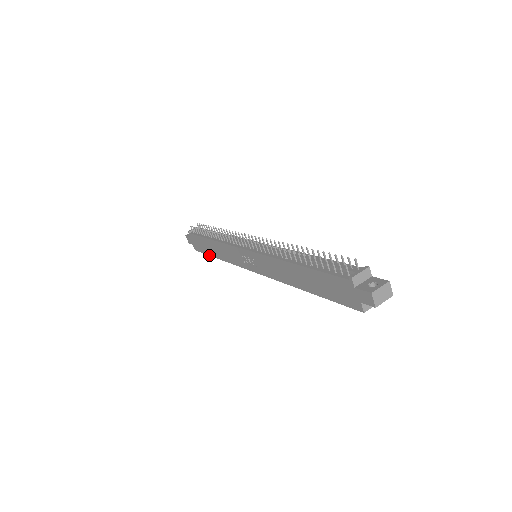
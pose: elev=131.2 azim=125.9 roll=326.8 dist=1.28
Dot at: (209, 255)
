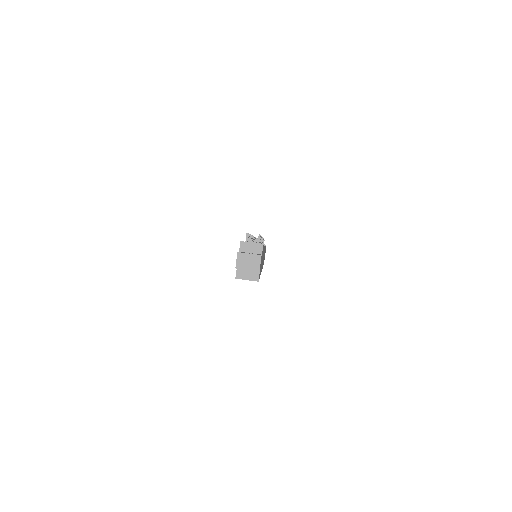
Dot at: occluded
